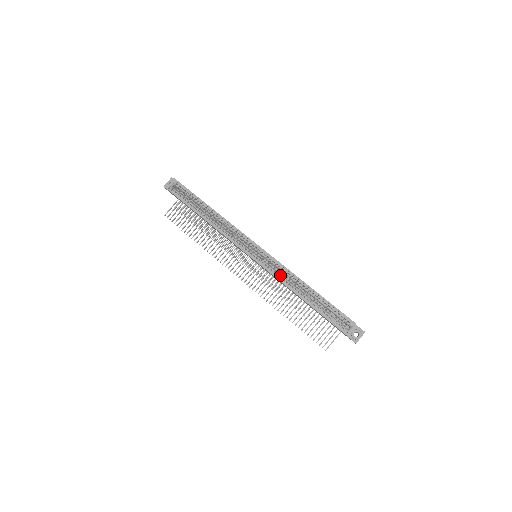
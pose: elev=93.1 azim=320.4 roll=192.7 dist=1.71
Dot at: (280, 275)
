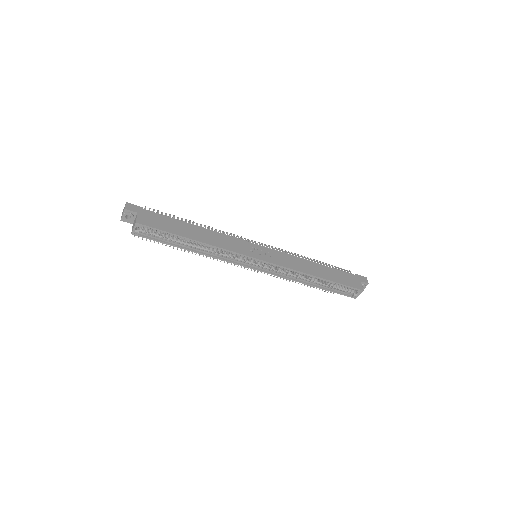
Dot at: (288, 275)
